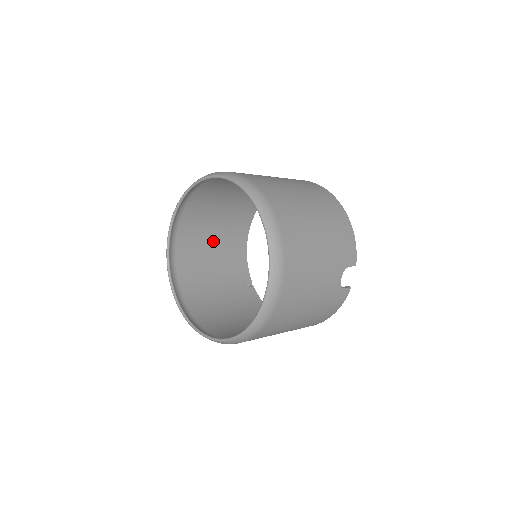
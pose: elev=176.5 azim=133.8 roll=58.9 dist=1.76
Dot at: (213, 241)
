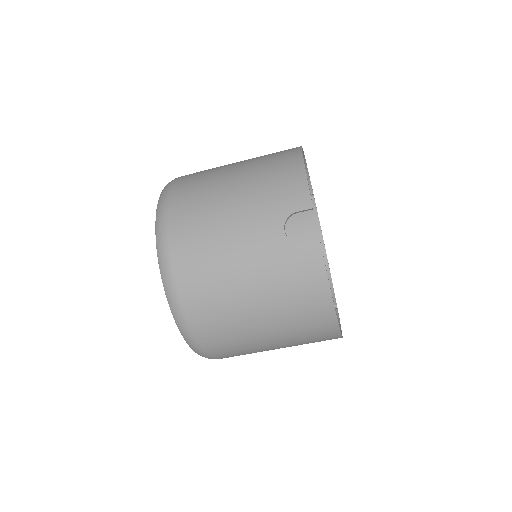
Dot at: occluded
